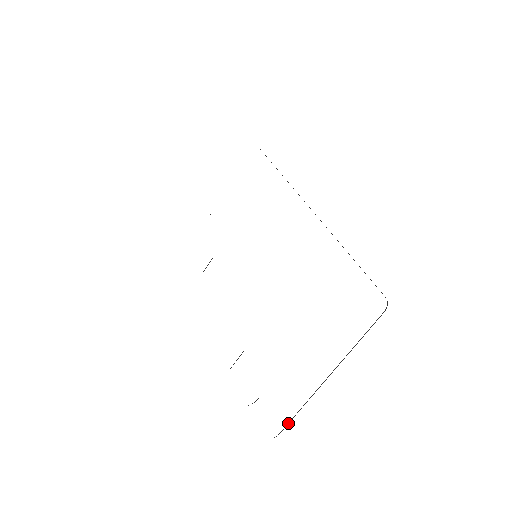
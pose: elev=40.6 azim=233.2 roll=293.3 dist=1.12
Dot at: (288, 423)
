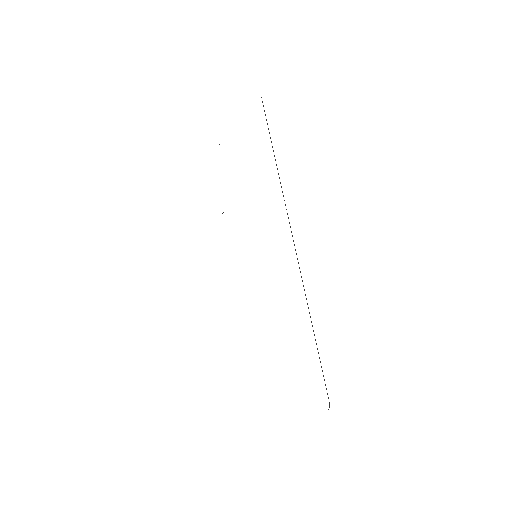
Dot at: occluded
